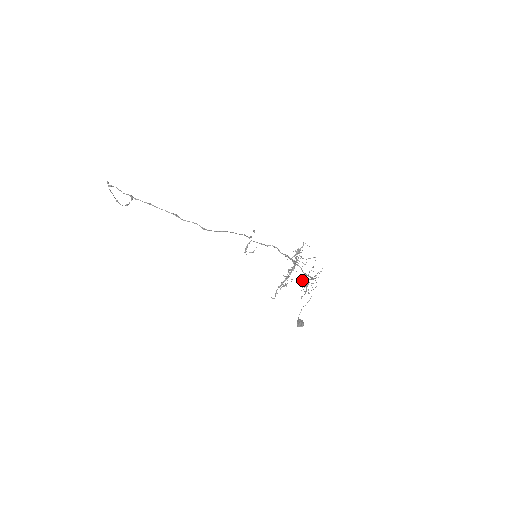
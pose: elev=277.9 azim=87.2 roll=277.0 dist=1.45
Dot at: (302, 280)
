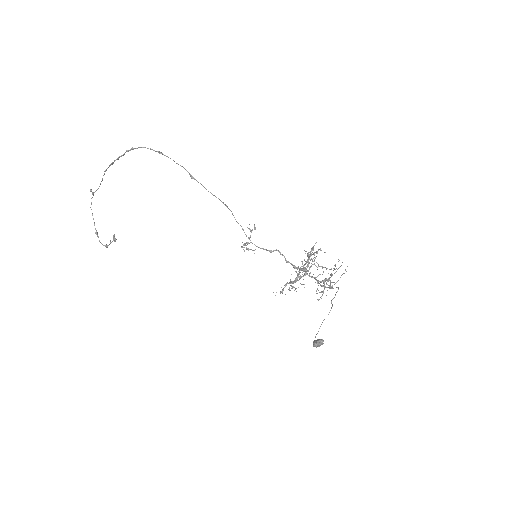
Dot at: occluded
